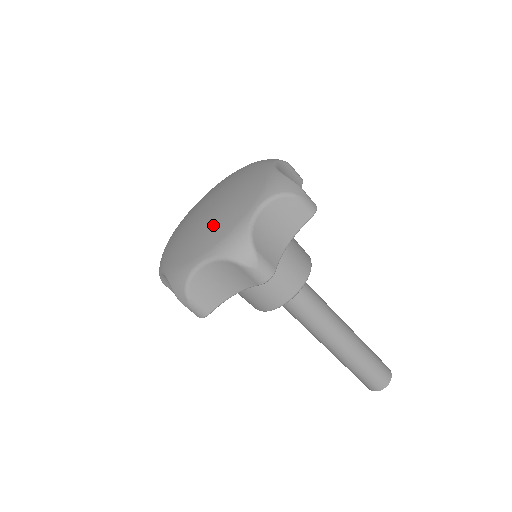
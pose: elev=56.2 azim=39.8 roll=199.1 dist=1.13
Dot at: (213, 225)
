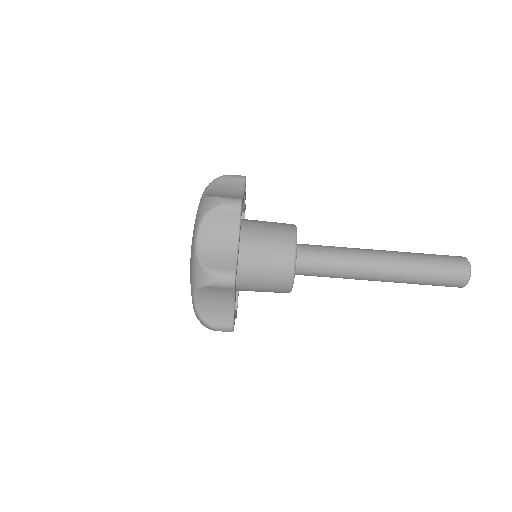
Dot at: occluded
